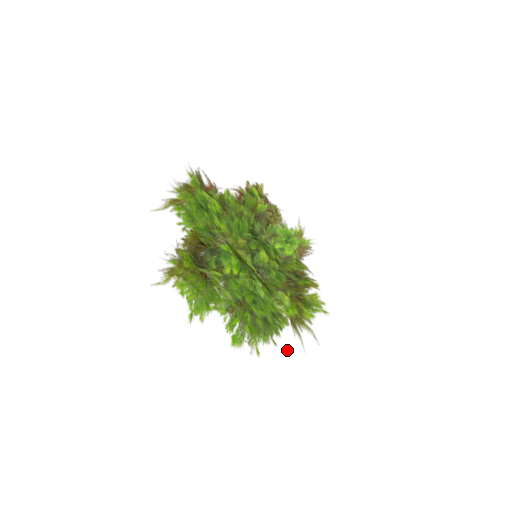
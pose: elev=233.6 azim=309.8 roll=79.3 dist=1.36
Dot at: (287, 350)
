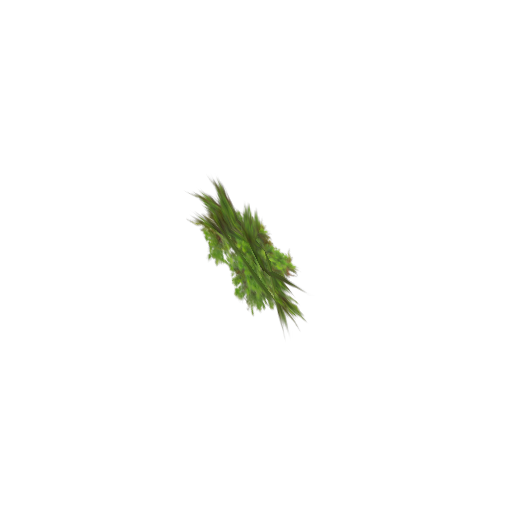
Dot at: (279, 312)
